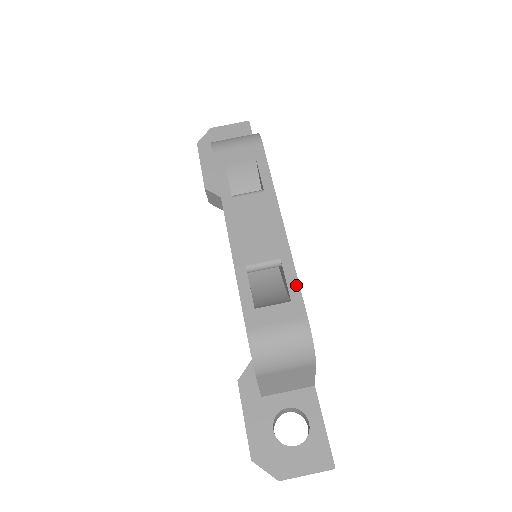
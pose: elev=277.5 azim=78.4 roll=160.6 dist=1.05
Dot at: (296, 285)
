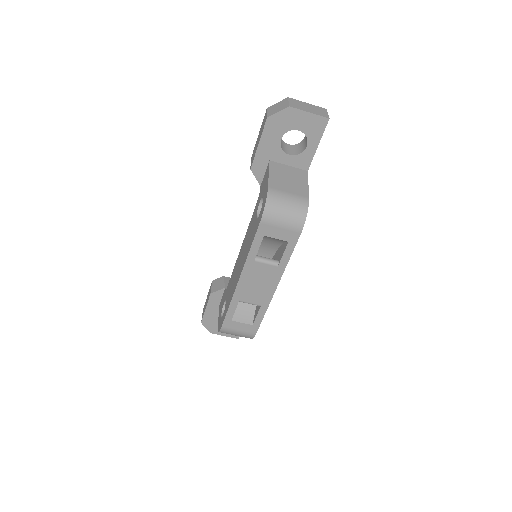
Dot at: (260, 320)
